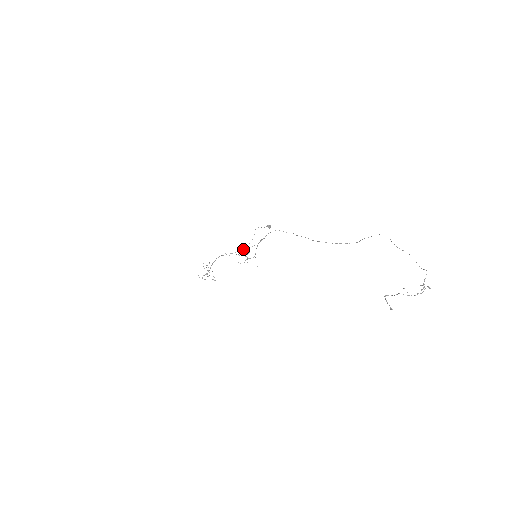
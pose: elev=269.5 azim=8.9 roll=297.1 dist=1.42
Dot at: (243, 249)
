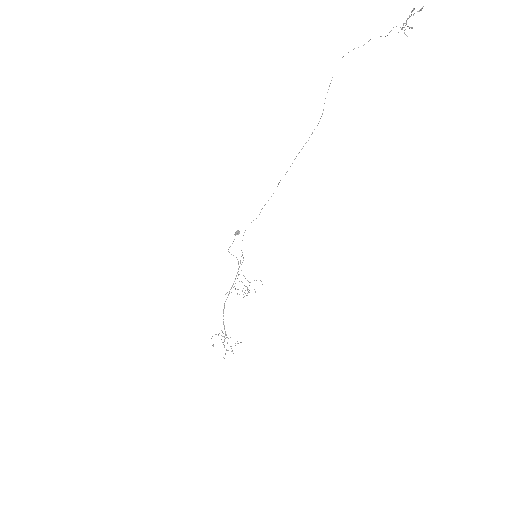
Dot at: (238, 269)
